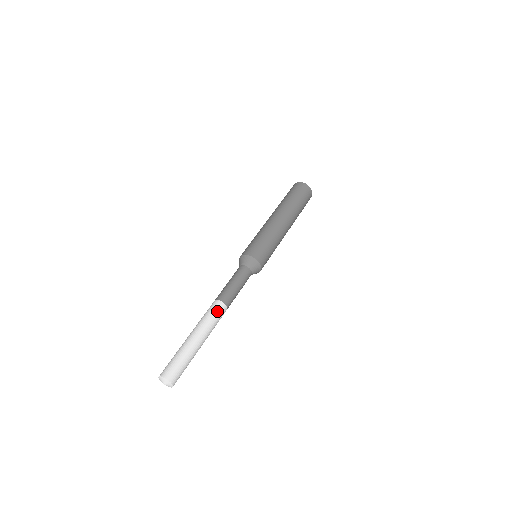
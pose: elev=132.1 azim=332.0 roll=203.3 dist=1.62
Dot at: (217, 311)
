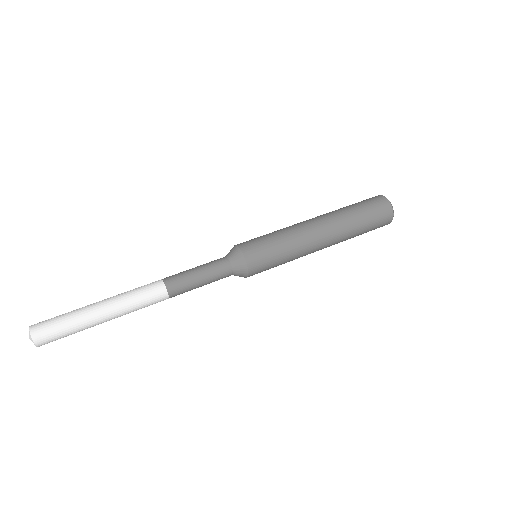
Dot at: (153, 301)
